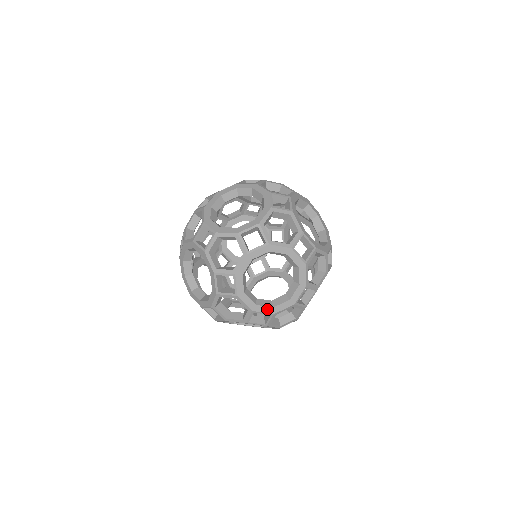
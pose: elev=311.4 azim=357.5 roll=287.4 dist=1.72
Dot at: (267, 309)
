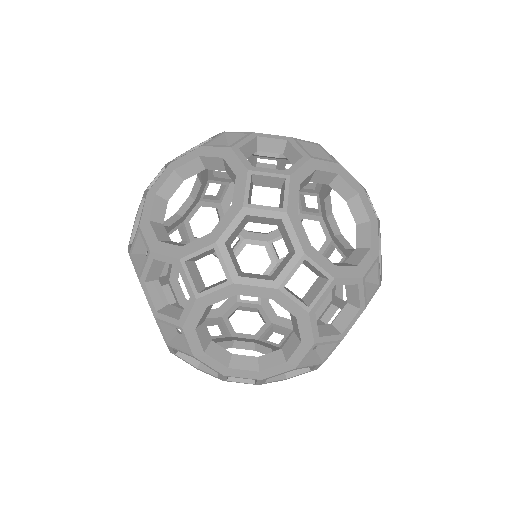
Dot at: (248, 373)
